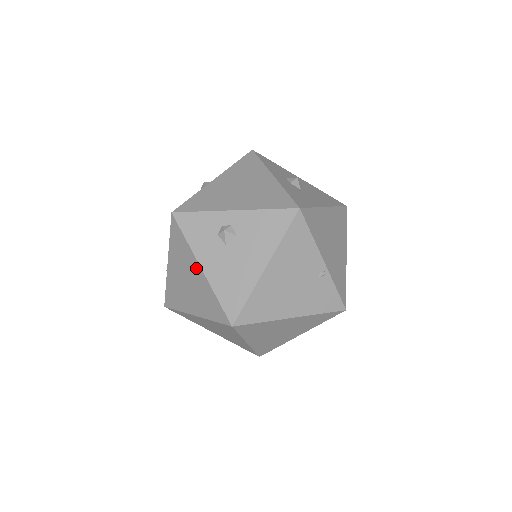
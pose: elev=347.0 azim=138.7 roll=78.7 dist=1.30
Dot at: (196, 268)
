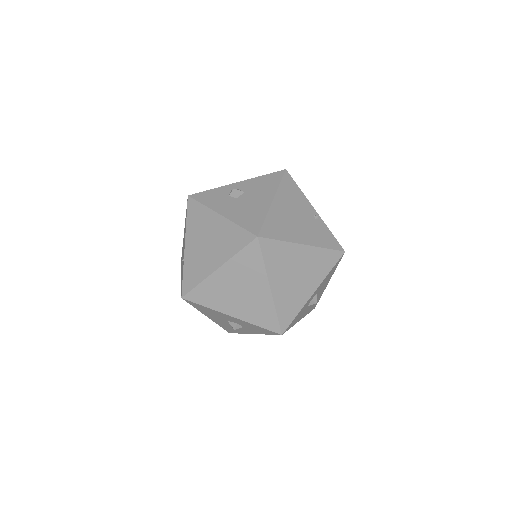
Dot at: (215, 219)
